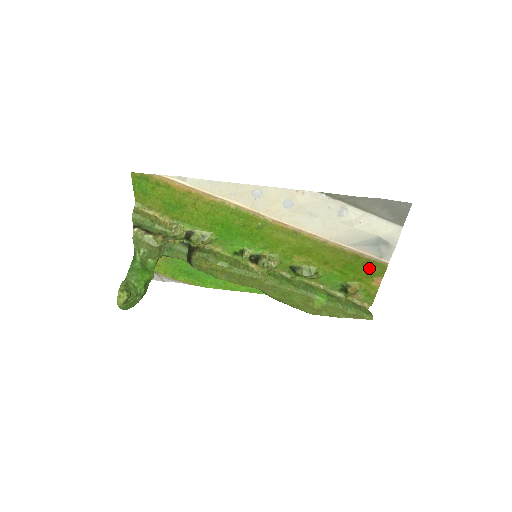
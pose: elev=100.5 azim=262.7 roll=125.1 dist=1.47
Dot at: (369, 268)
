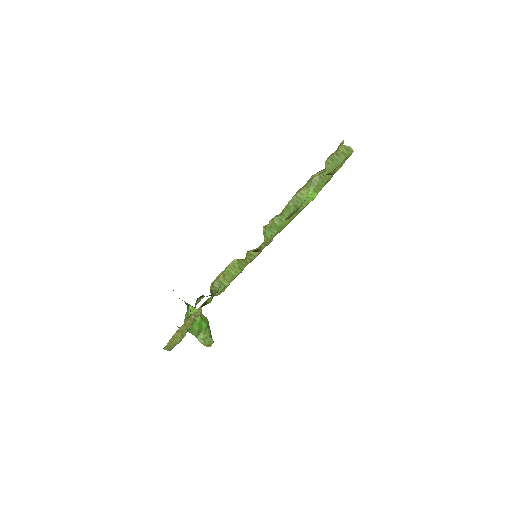
Dot at: occluded
